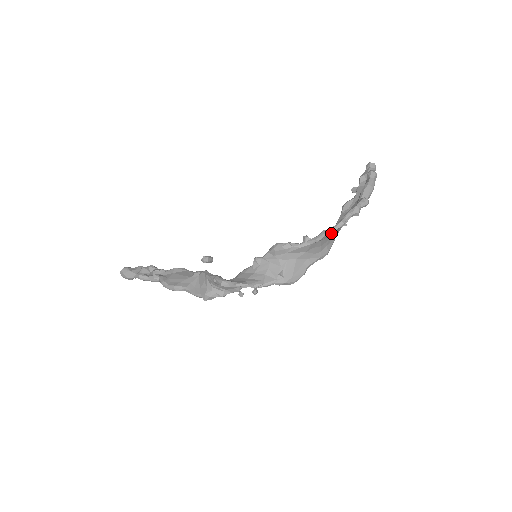
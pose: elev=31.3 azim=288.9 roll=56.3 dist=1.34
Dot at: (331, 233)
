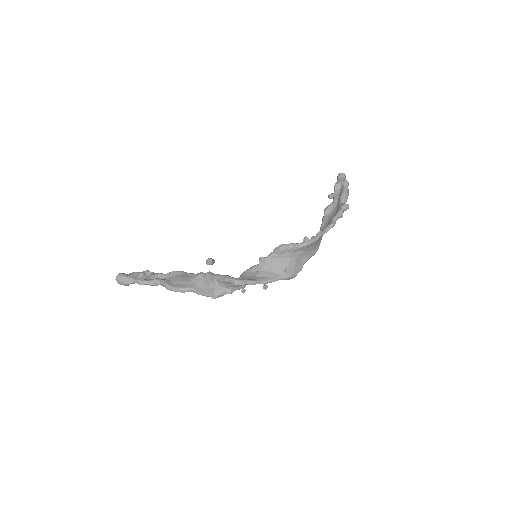
Dot at: occluded
